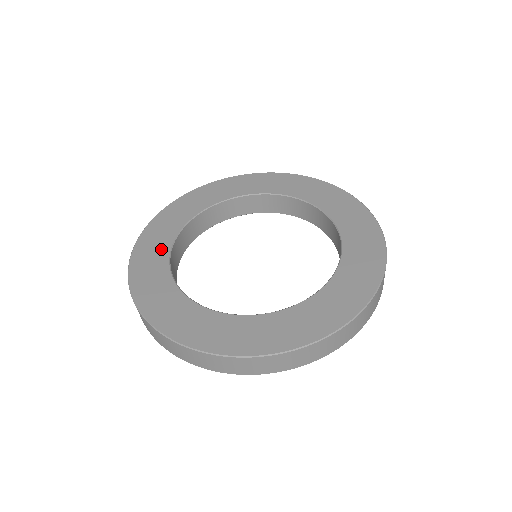
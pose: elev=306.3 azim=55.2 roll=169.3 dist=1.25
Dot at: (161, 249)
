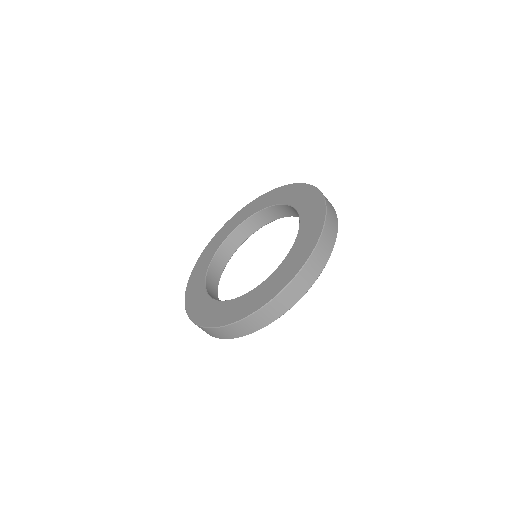
Dot at: (217, 307)
